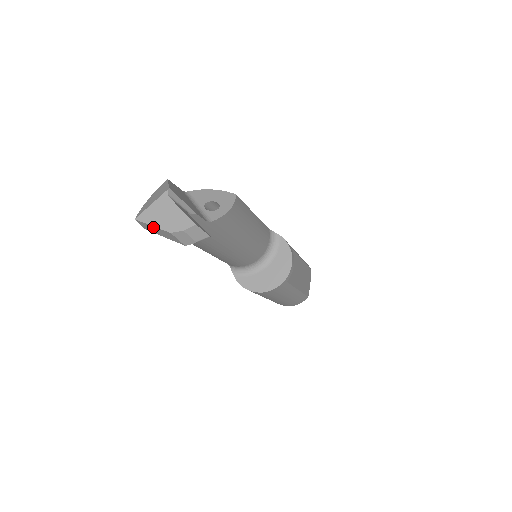
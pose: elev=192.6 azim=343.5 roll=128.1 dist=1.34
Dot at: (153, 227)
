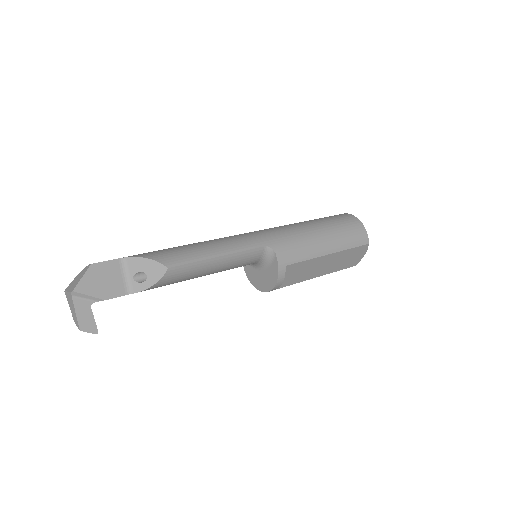
Dot at: occluded
